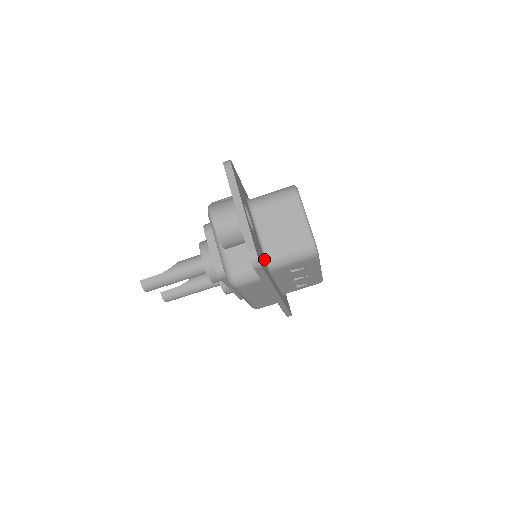
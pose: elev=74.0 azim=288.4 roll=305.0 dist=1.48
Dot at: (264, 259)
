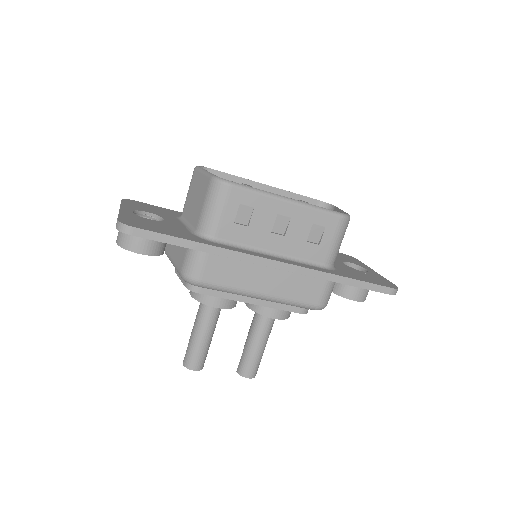
Dot at: (193, 234)
